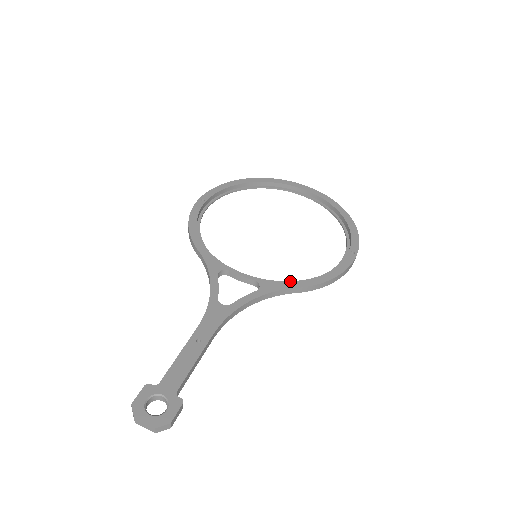
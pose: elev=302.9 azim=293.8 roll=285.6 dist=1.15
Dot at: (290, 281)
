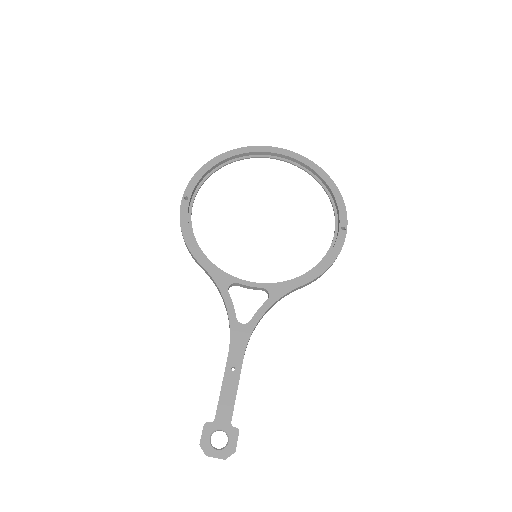
Dot at: (294, 280)
